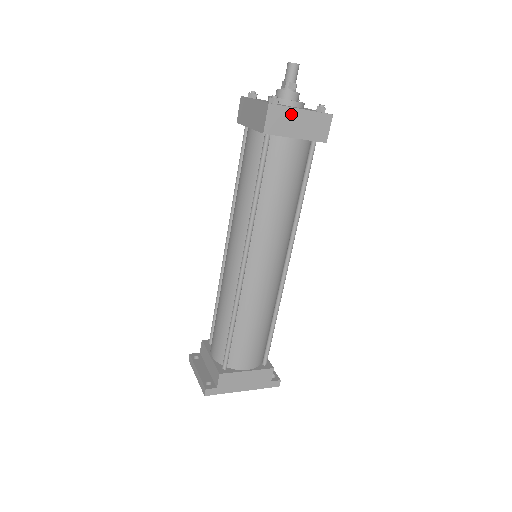
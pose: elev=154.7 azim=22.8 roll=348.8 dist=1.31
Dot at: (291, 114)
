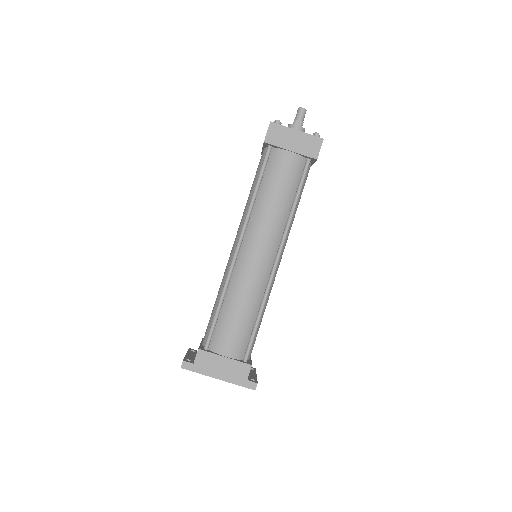
Dot at: (288, 132)
